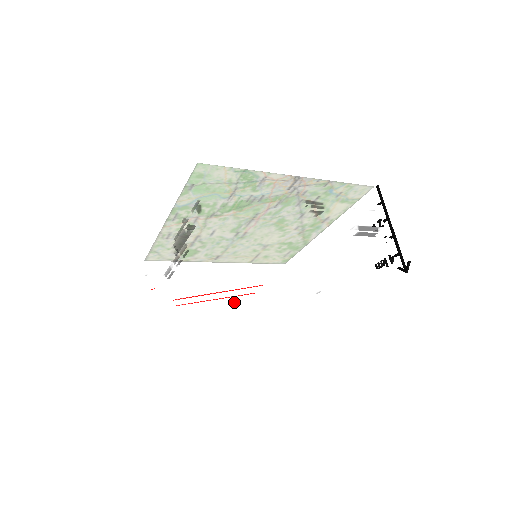
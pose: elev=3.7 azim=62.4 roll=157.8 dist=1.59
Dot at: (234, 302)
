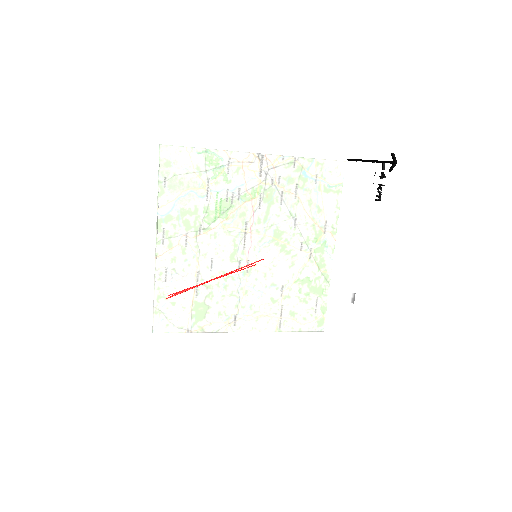
Dot at: (253, 326)
